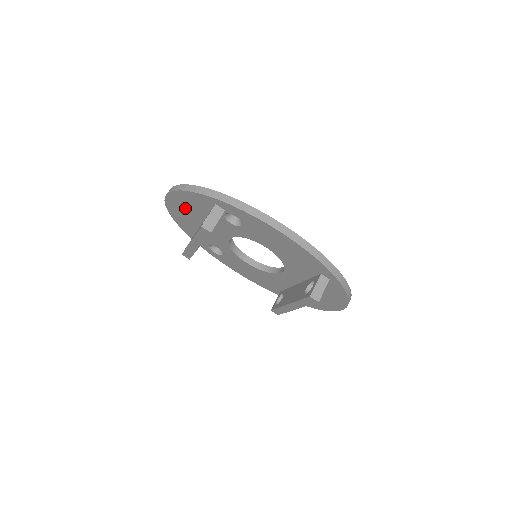
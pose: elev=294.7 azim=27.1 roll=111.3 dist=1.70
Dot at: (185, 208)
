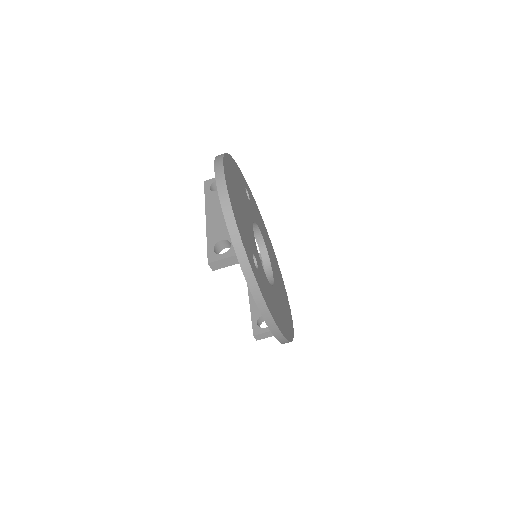
Dot at: occluded
